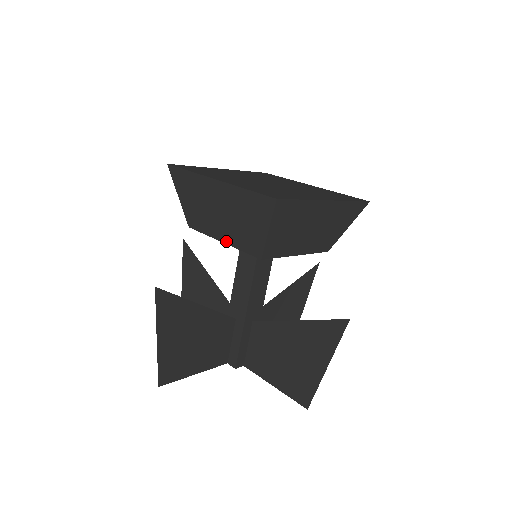
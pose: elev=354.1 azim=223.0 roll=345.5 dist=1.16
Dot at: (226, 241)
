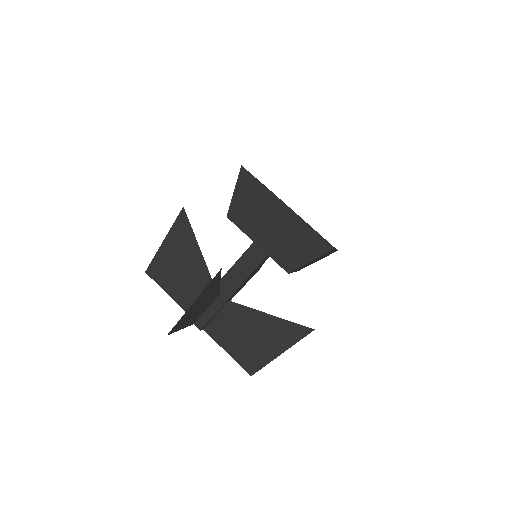
Dot at: (262, 246)
